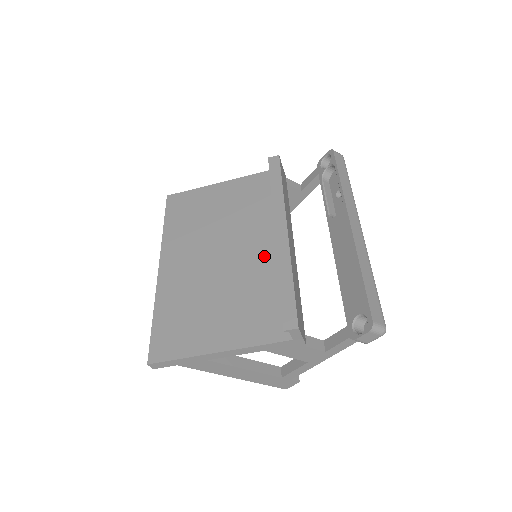
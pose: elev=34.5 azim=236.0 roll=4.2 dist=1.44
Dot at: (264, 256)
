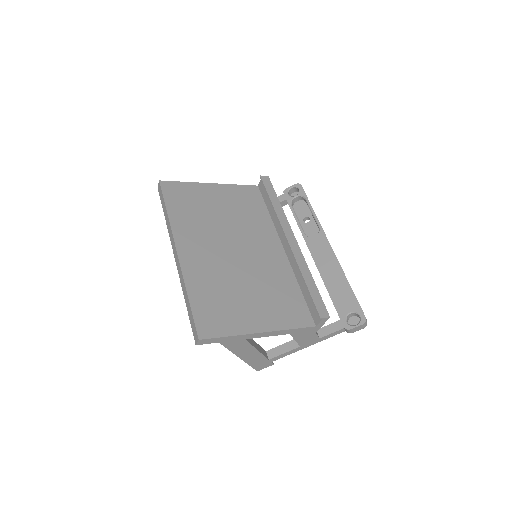
Dot at: (273, 258)
